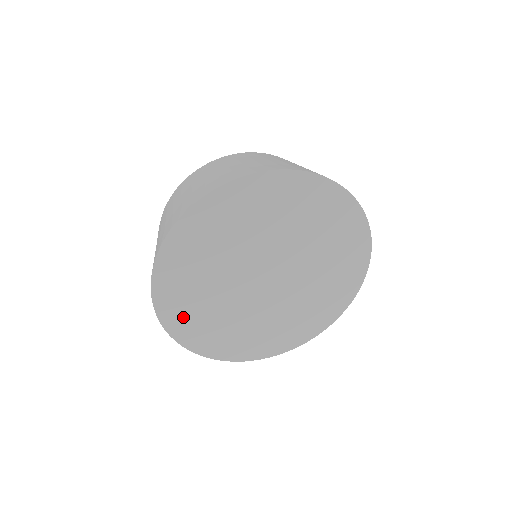
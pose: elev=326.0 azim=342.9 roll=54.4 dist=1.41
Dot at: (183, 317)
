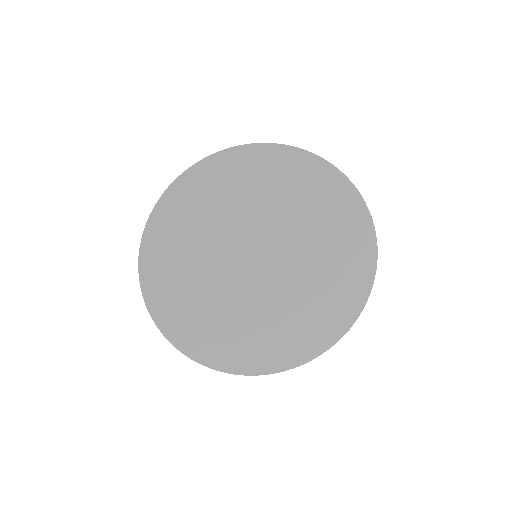
Dot at: (175, 311)
